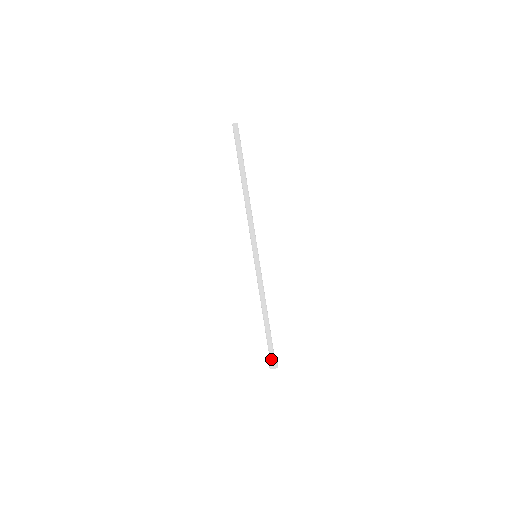
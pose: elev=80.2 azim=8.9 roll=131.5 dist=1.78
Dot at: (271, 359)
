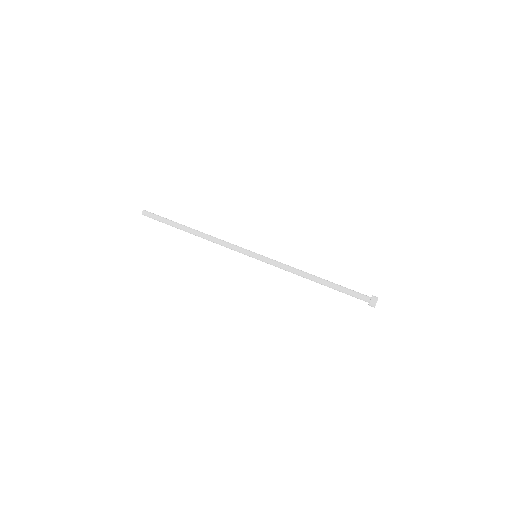
Dot at: (365, 300)
